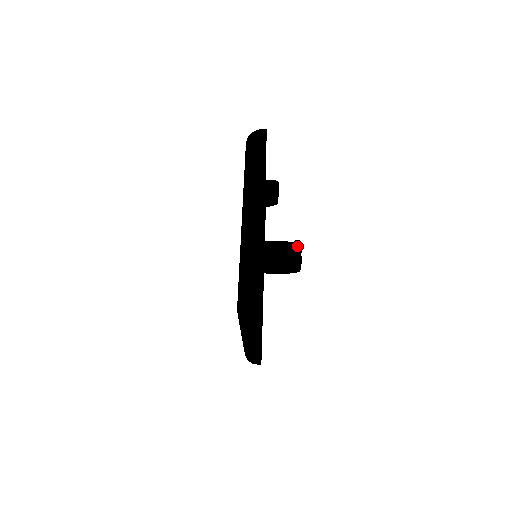
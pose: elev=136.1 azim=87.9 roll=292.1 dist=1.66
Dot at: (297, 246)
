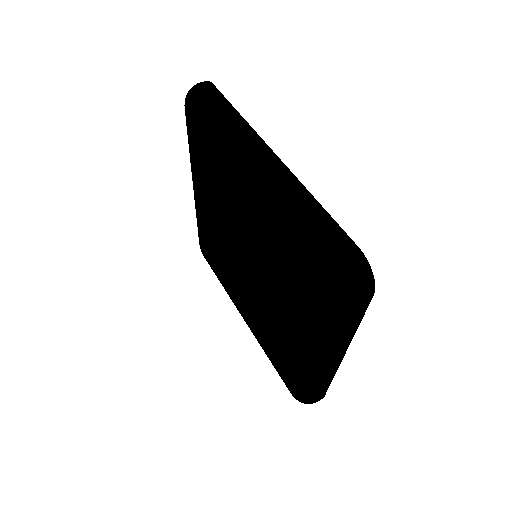
Dot at: occluded
